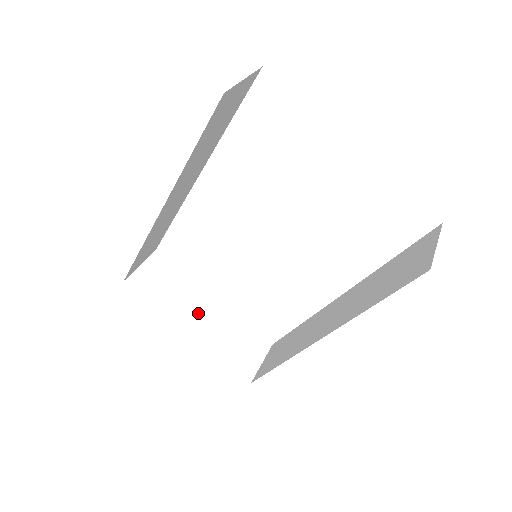
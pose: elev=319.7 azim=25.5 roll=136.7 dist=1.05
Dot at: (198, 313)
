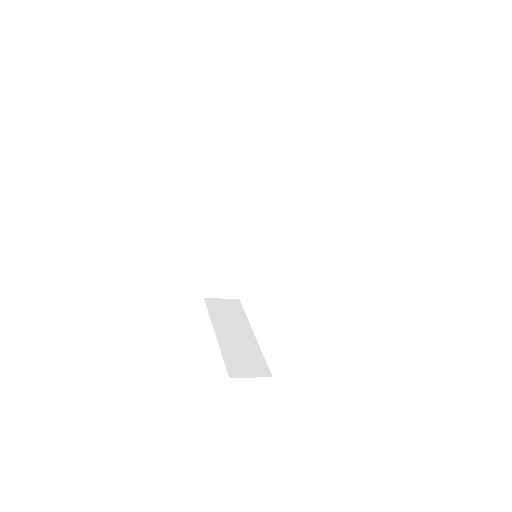
Dot at: (233, 332)
